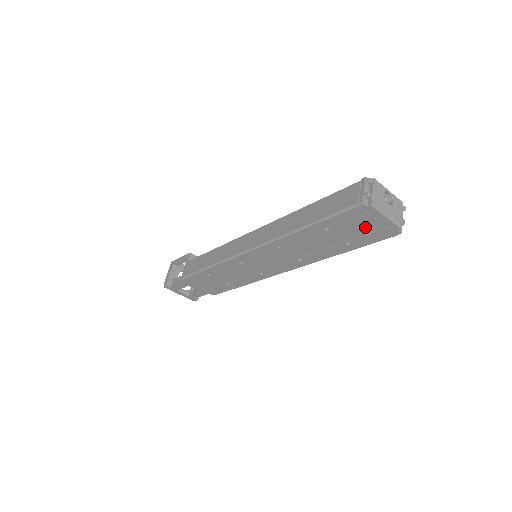
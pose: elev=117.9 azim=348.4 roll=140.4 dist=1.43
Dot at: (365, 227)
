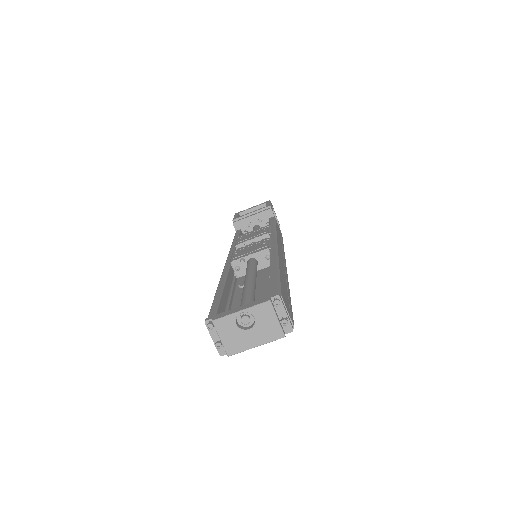
Dot at: occluded
